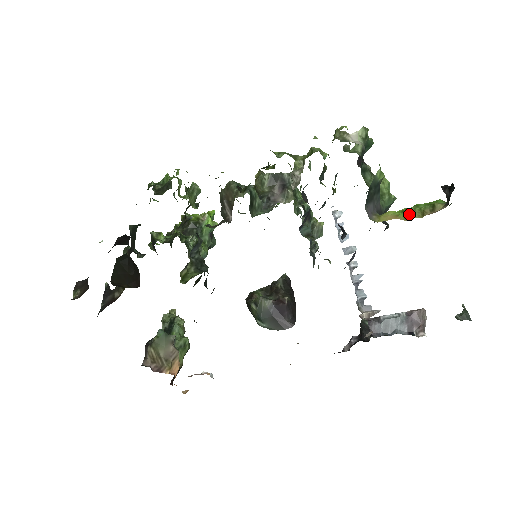
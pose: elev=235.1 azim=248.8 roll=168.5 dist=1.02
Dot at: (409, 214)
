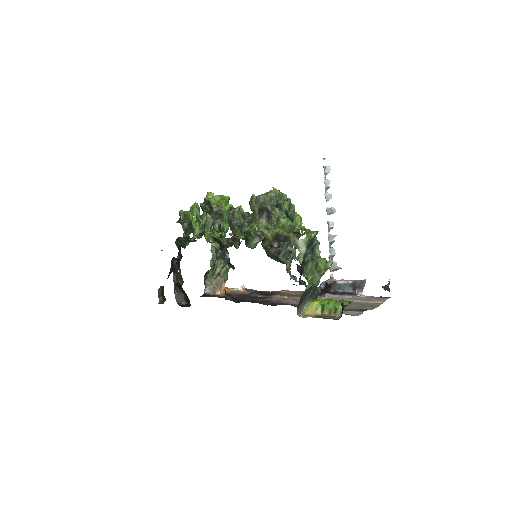
Dot at: (323, 310)
